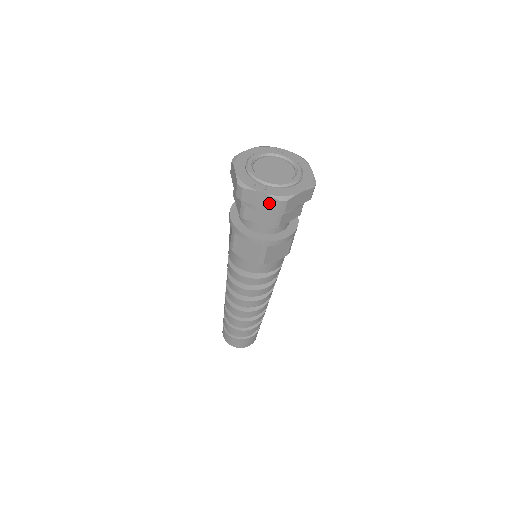
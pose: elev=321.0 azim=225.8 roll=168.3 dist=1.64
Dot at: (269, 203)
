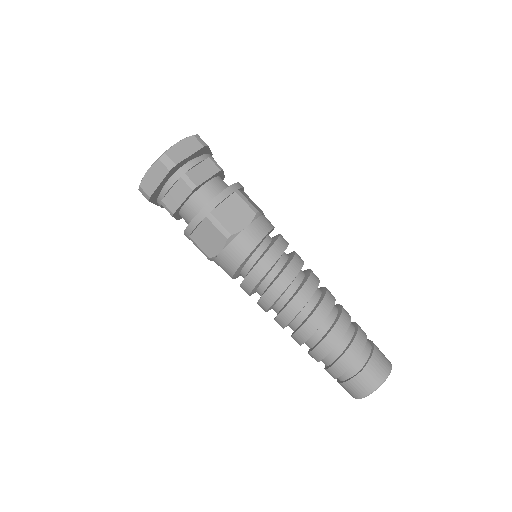
Dot at: (191, 145)
